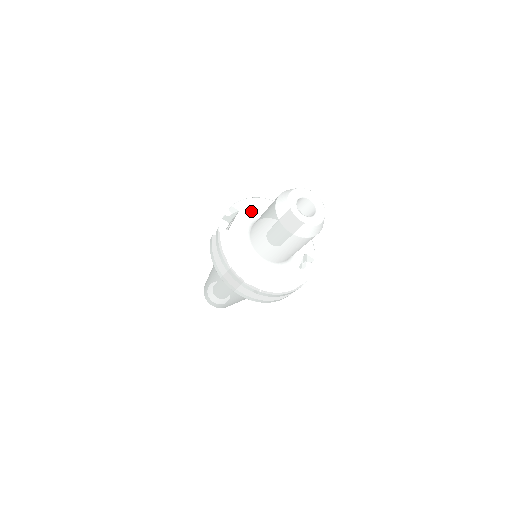
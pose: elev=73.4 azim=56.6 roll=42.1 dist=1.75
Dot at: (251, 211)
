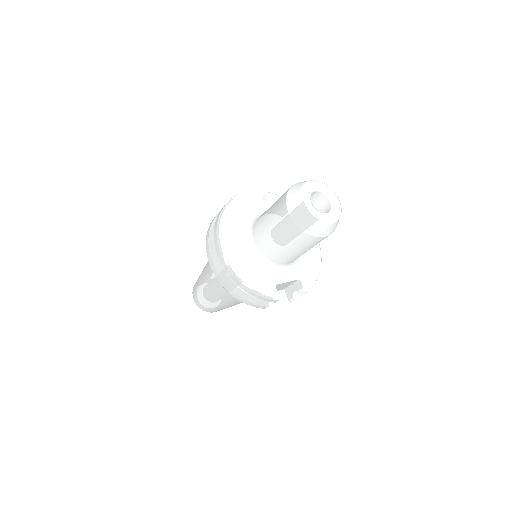
Dot at: occluded
